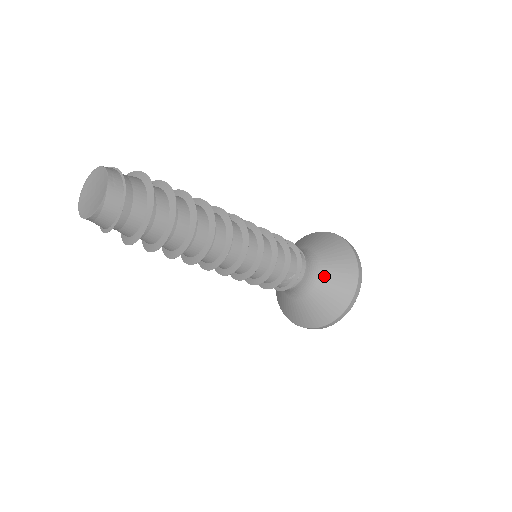
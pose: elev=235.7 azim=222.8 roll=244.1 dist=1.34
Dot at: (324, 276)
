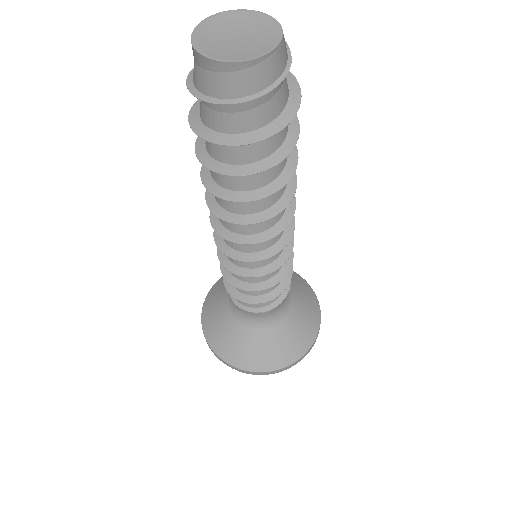
Dot at: (292, 314)
